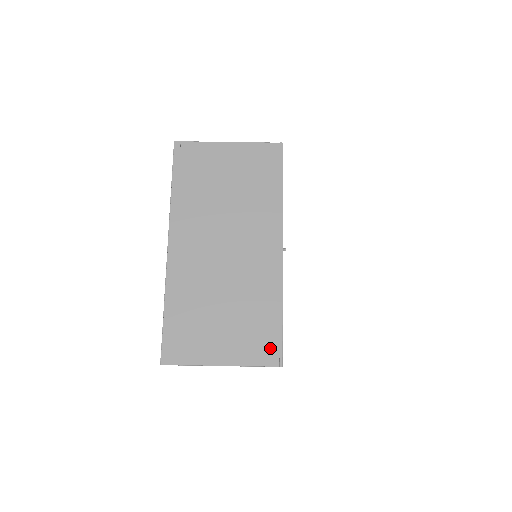
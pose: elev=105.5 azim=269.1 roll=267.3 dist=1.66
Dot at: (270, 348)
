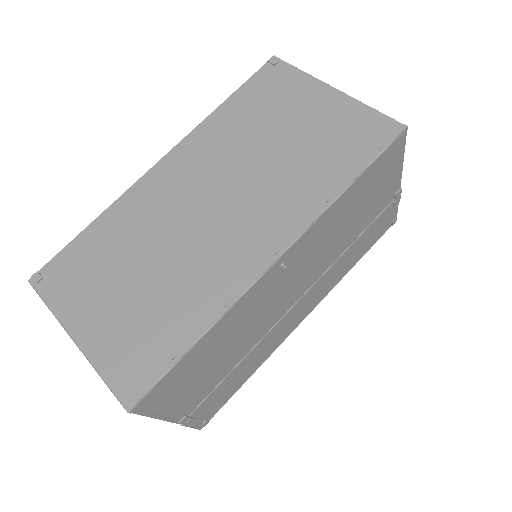
Dot at: (139, 372)
